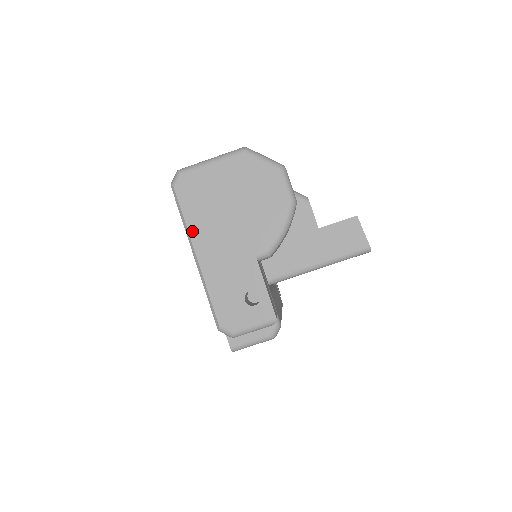
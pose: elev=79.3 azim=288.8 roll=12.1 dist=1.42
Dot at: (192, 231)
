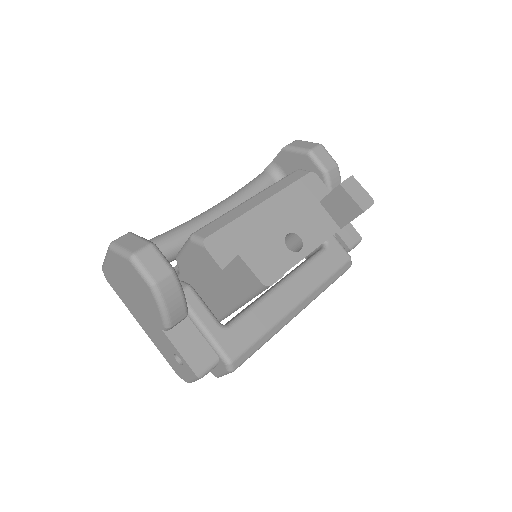
Dot at: (130, 310)
